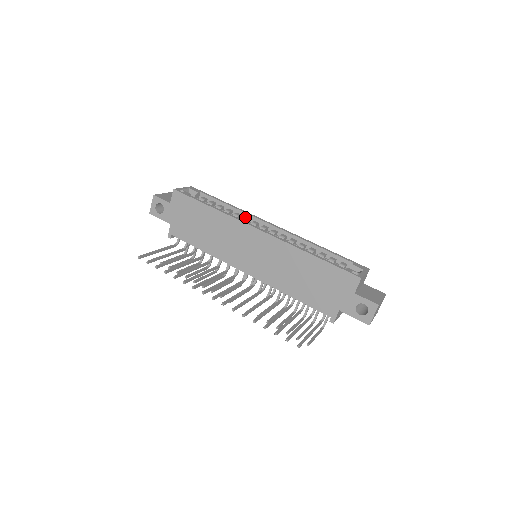
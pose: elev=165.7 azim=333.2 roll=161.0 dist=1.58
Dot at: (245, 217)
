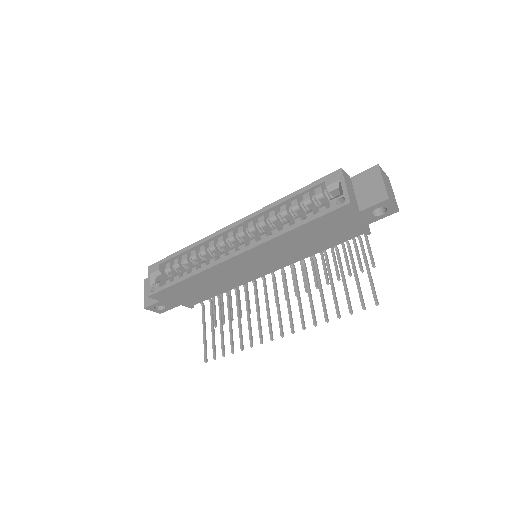
Dot at: (209, 245)
